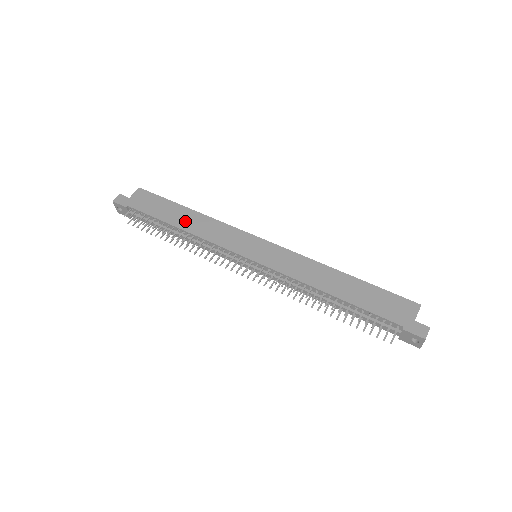
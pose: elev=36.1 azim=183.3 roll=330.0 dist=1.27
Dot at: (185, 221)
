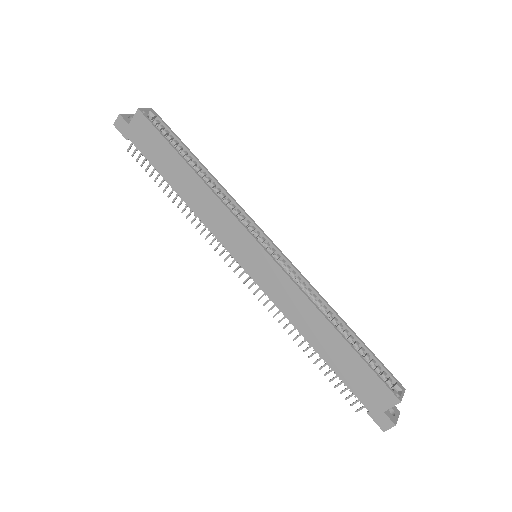
Dot at: (184, 186)
